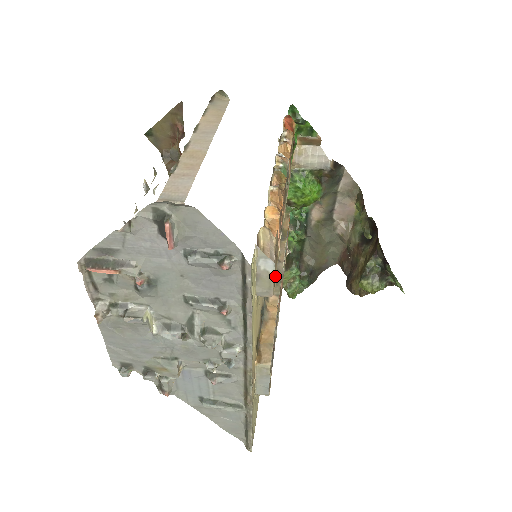
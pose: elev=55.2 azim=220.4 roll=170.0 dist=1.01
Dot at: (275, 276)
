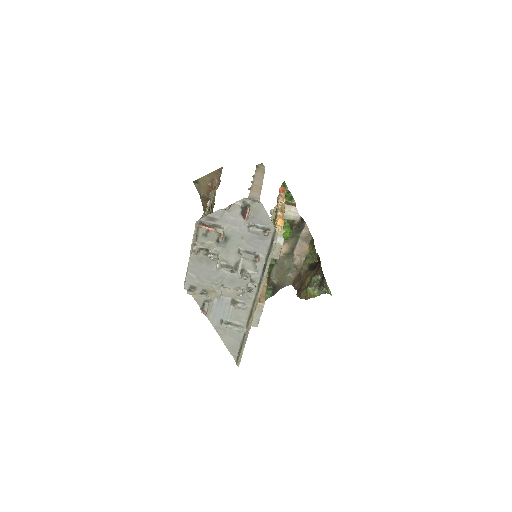
Dot at: occluded
